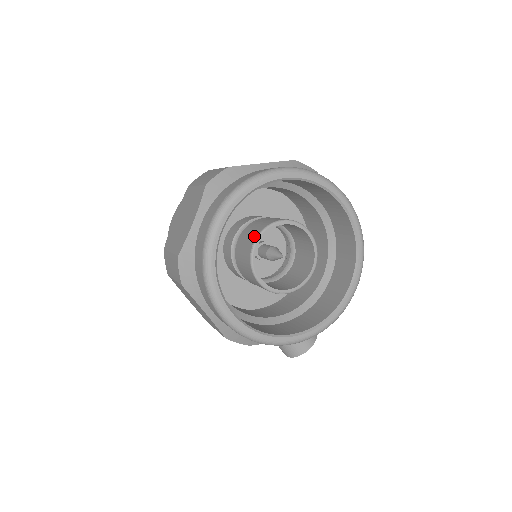
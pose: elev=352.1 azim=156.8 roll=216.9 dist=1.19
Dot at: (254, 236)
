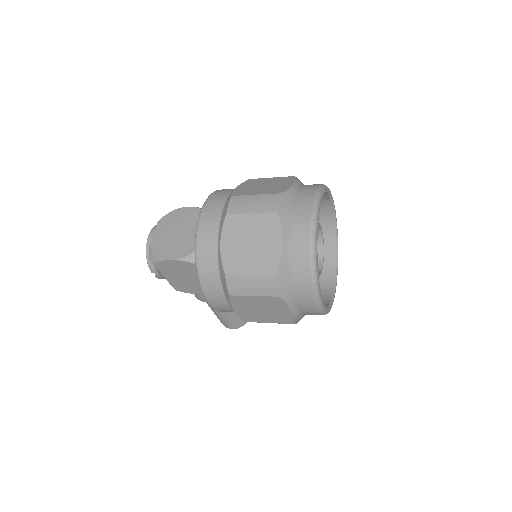
Dot at: occluded
